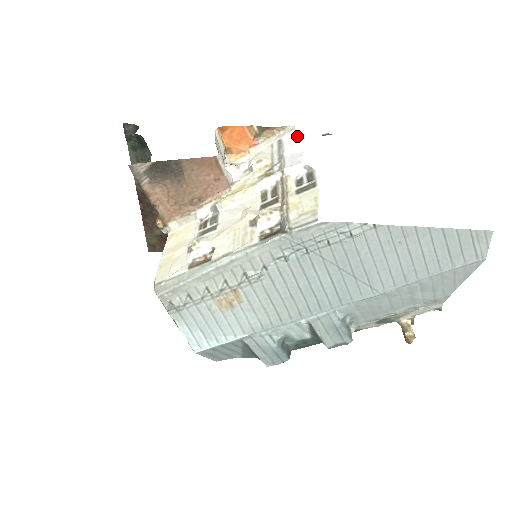
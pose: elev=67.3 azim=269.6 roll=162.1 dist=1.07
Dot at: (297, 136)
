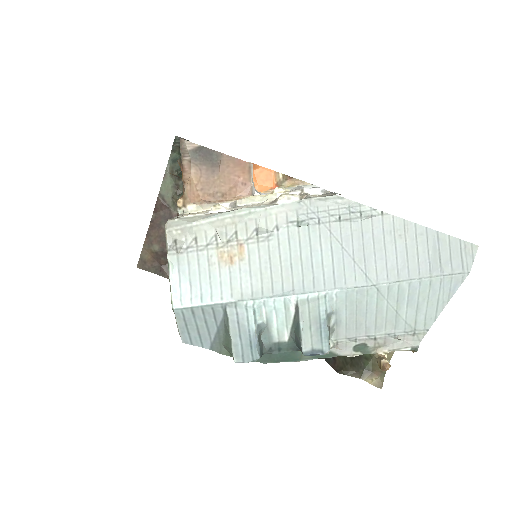
Dot at: occluded
